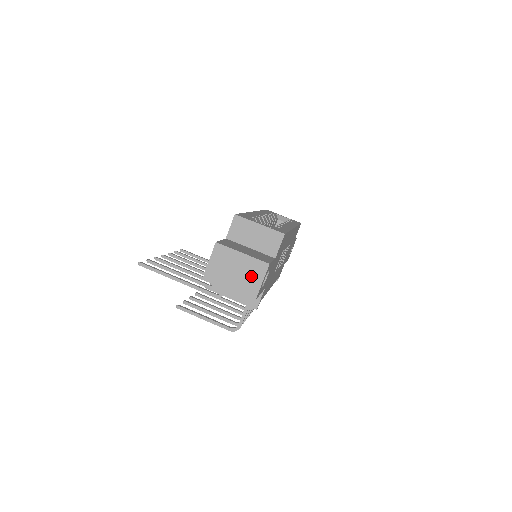
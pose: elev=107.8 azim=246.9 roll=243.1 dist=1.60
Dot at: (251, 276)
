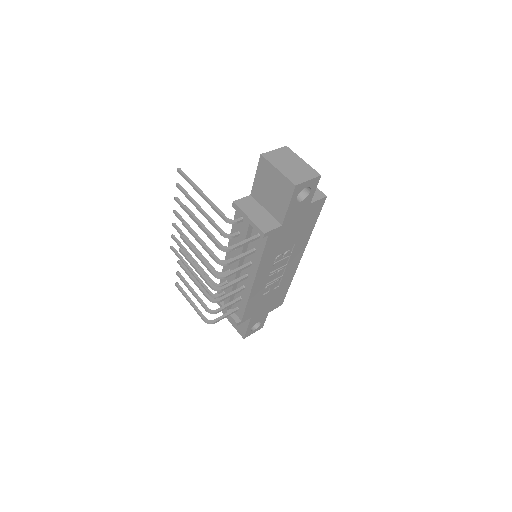
Dot at: (301, 173)
